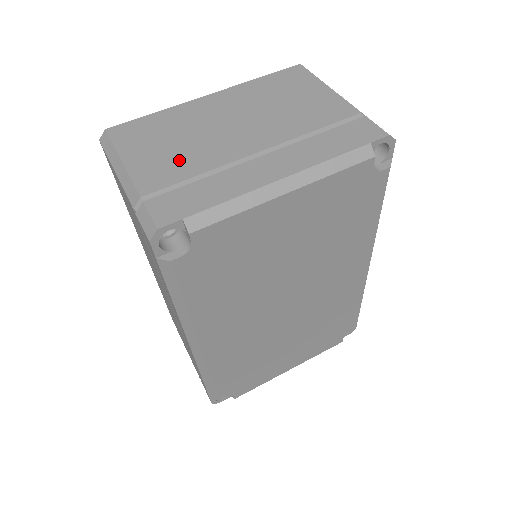
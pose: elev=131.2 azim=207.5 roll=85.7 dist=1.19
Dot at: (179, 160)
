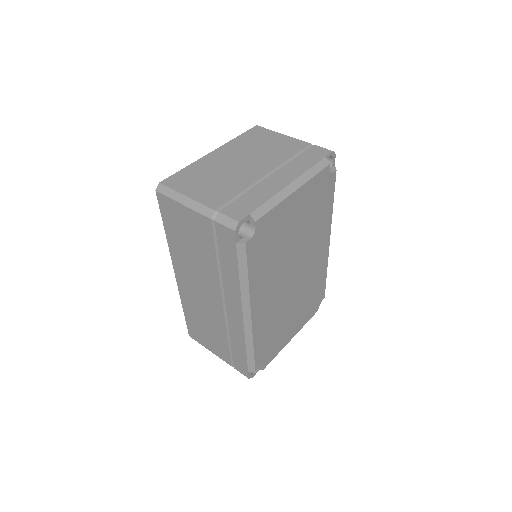
Dot at: (223, 188)
